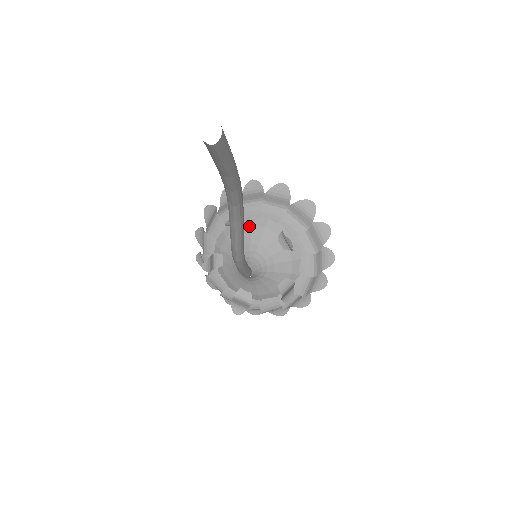
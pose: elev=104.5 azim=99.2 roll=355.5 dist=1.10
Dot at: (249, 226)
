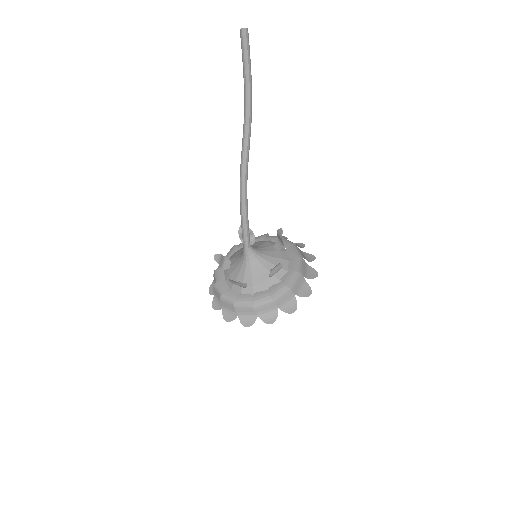
Dot at: occluded
